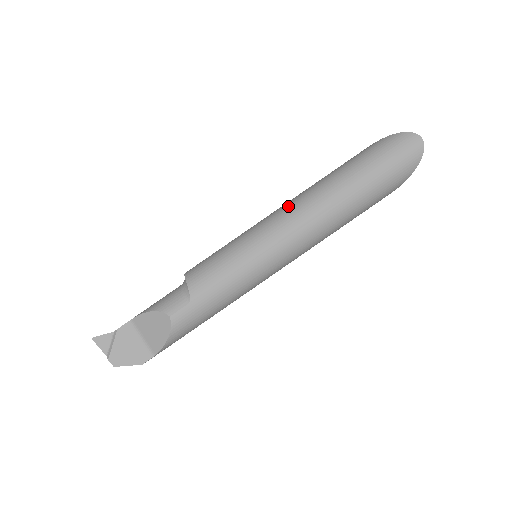
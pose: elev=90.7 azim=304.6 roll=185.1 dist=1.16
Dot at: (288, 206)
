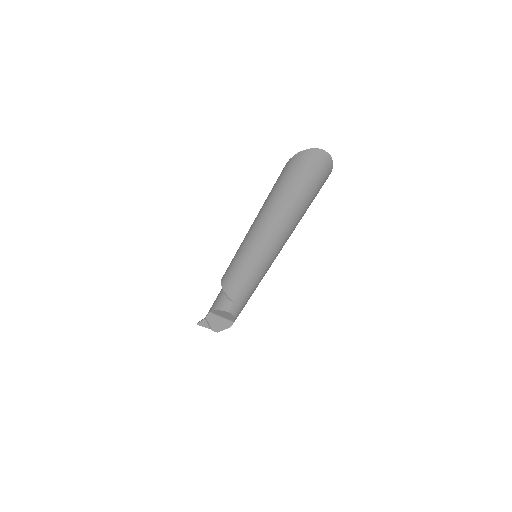
Dot at: (256, 230)
